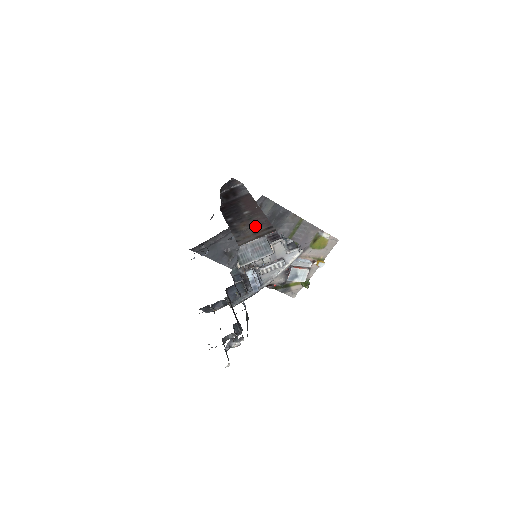
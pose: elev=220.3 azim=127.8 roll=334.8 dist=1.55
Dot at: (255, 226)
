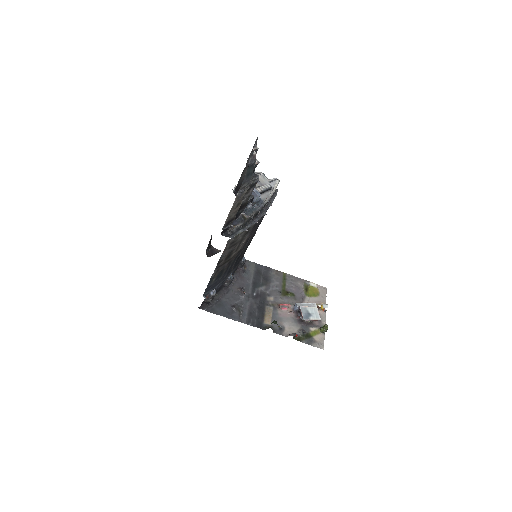
Dot at: occluded
